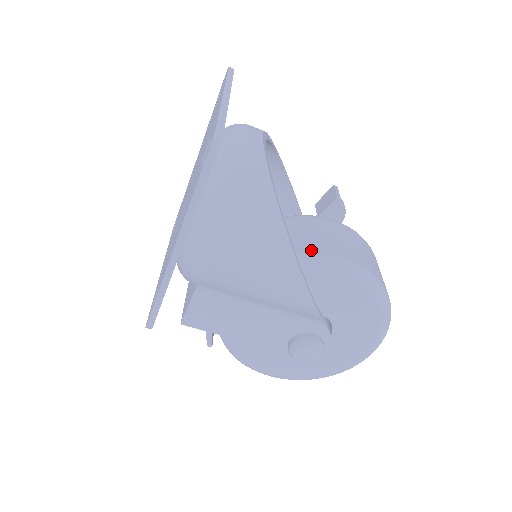
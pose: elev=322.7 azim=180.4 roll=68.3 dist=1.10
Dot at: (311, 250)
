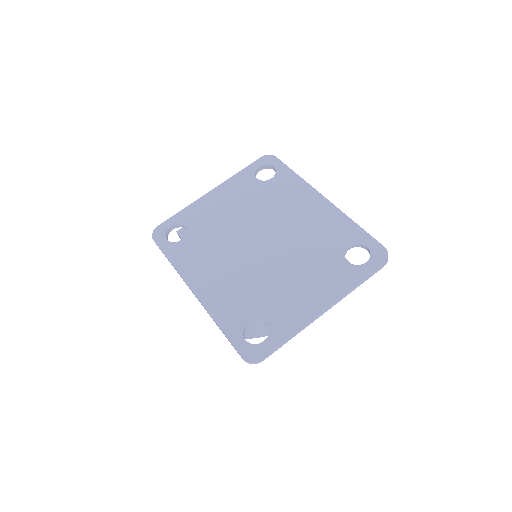
Dot at: occluded
